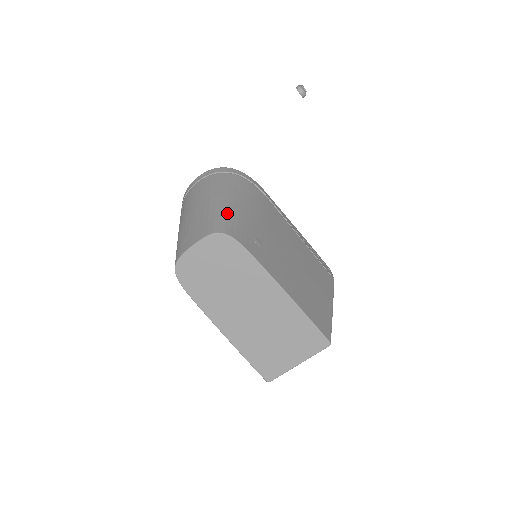
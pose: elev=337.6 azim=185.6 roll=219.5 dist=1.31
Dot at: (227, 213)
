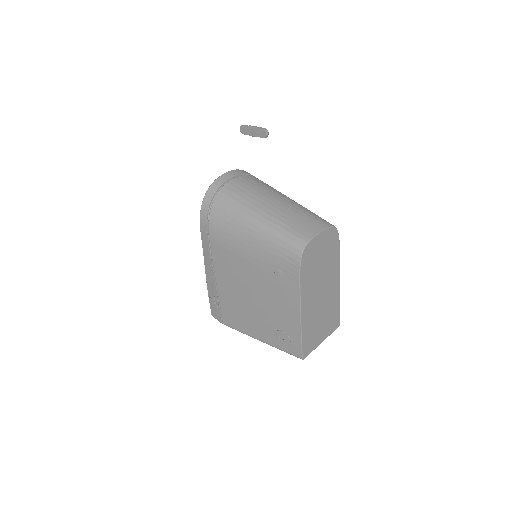
Dot at: occluded
